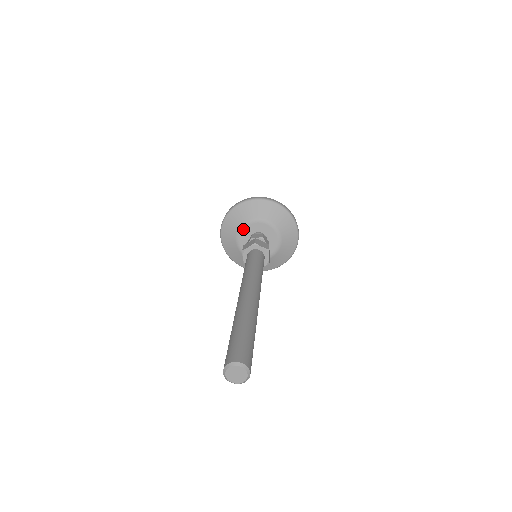
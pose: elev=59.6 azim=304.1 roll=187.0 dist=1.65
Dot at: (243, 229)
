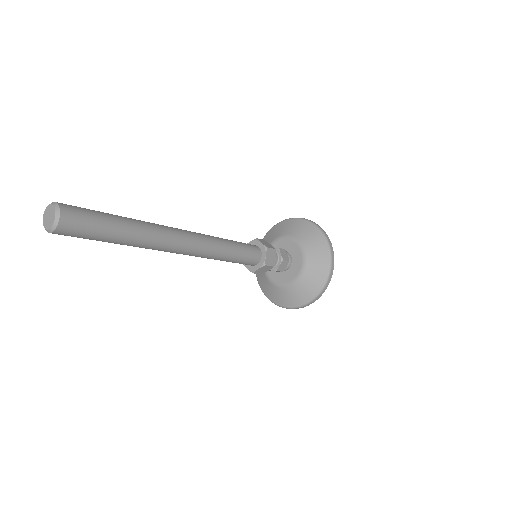
Dot at: occluded
